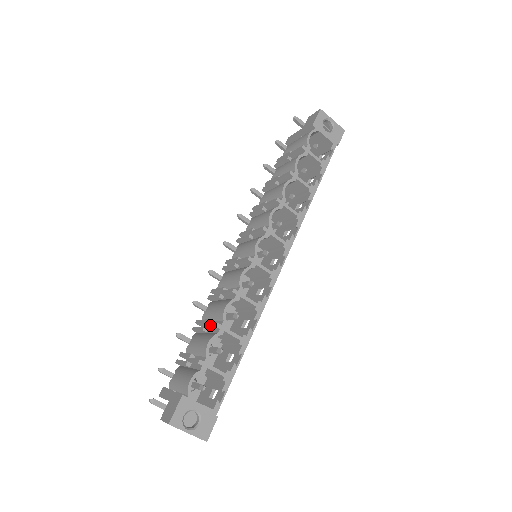
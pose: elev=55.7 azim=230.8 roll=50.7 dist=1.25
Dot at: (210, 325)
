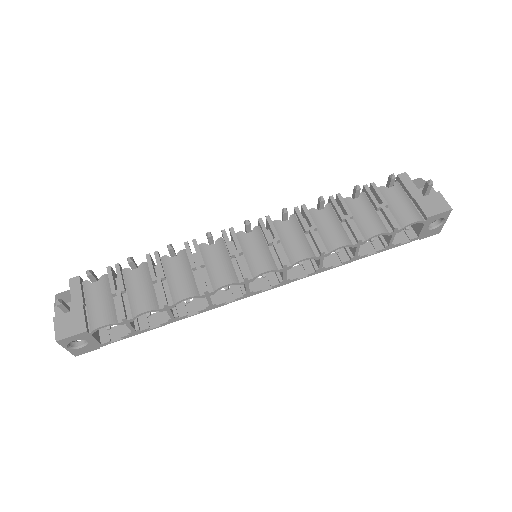
Dot at: (161, 292)
